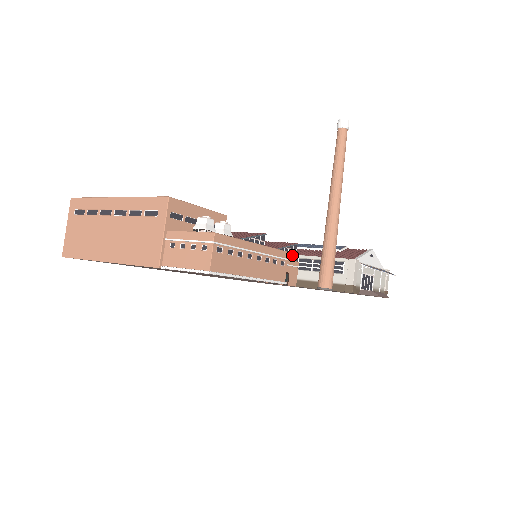
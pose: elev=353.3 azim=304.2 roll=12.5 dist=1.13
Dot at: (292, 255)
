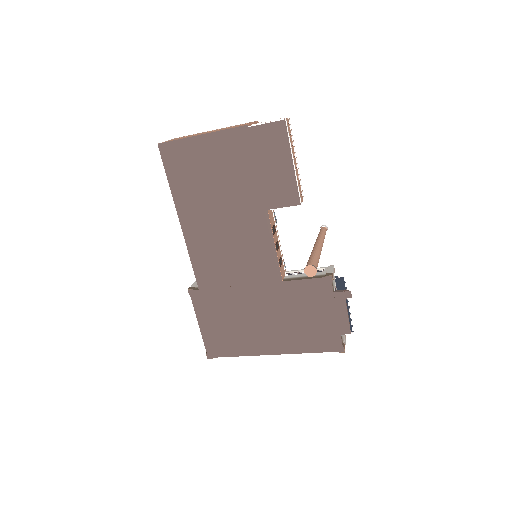
Dot at: occluded
